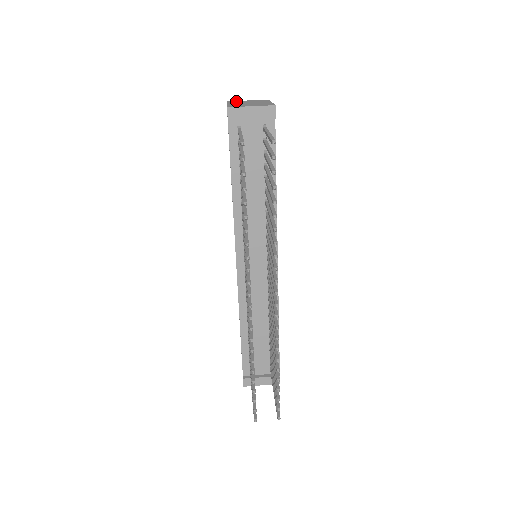
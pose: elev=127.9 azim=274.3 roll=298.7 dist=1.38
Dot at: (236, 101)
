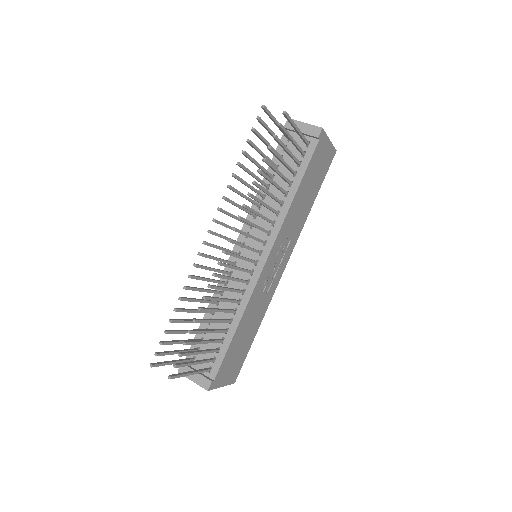
Dot at: occluded
